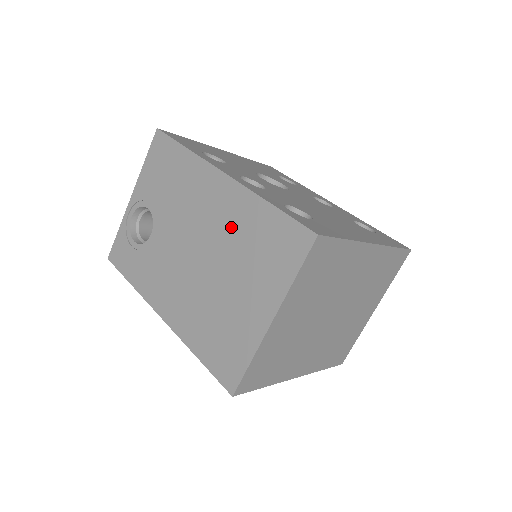
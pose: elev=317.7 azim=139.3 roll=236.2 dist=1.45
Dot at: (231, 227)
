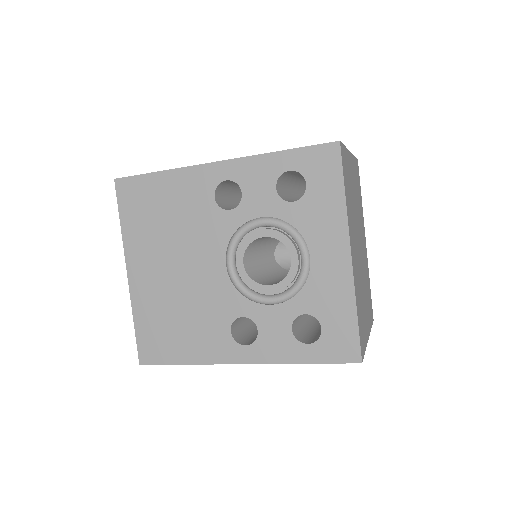
Dot at: occluded
